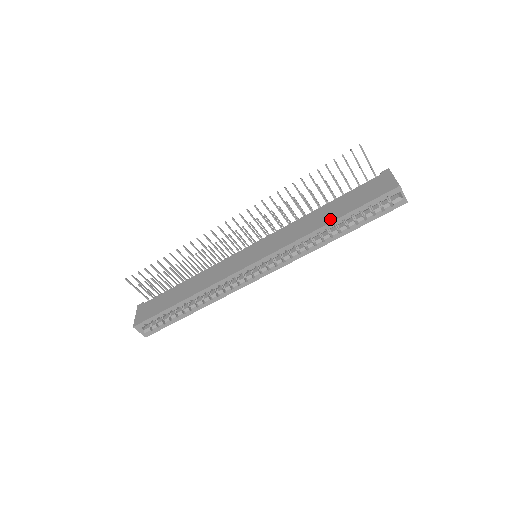
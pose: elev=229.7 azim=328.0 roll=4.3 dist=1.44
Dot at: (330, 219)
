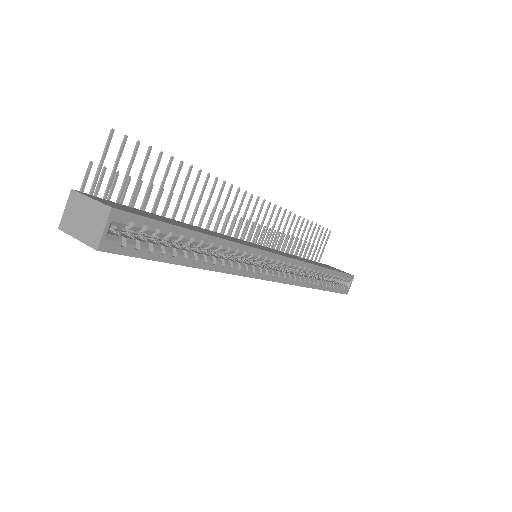
Dot at: occluded
